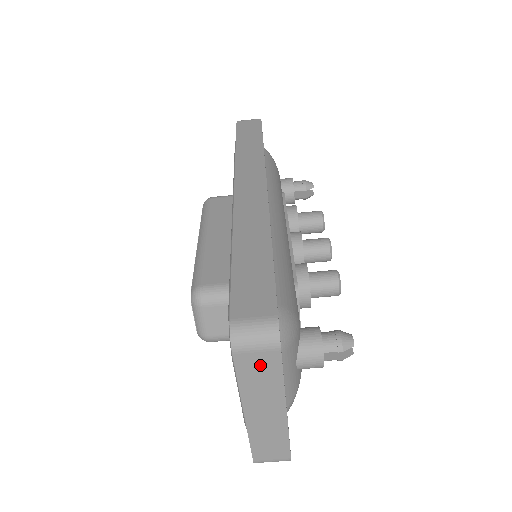
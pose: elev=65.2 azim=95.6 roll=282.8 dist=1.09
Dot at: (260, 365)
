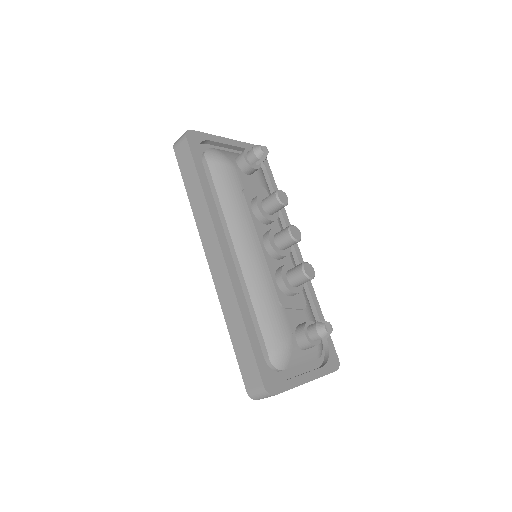
Dot at: occluded
